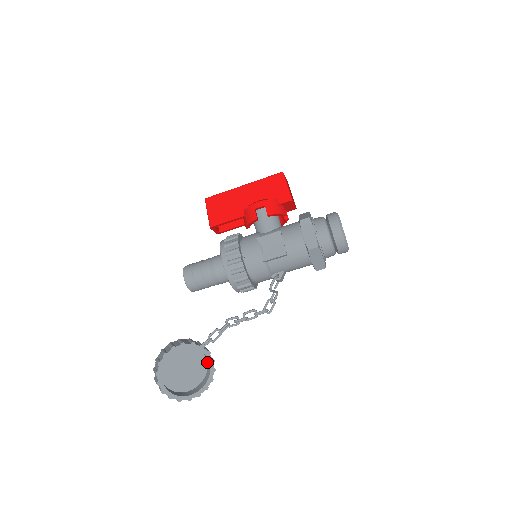
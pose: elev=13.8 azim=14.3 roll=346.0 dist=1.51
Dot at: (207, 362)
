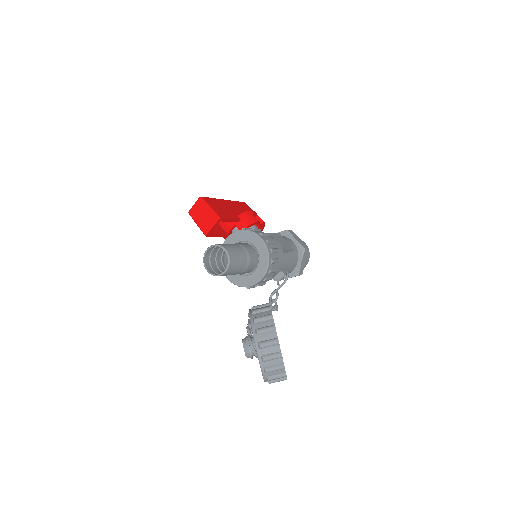
Dot at: occluded
